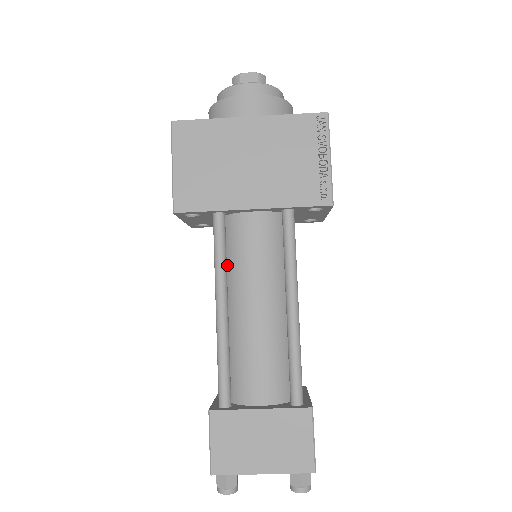
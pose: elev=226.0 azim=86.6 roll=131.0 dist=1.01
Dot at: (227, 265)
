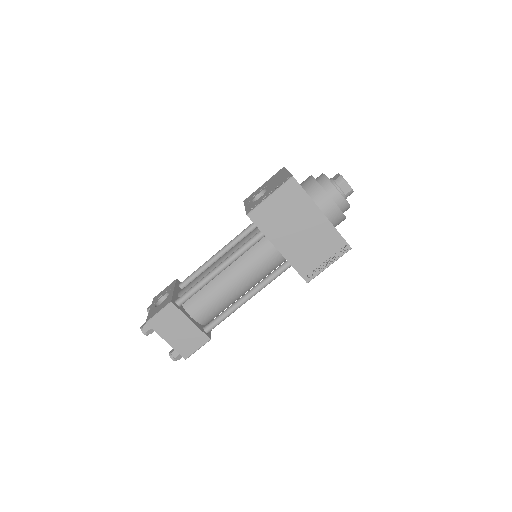
Dot at: occluded
